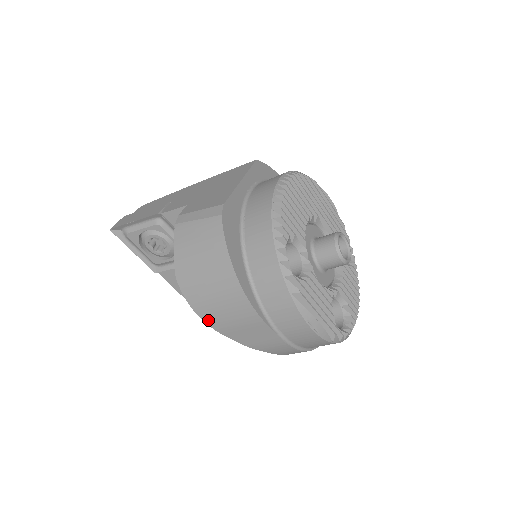
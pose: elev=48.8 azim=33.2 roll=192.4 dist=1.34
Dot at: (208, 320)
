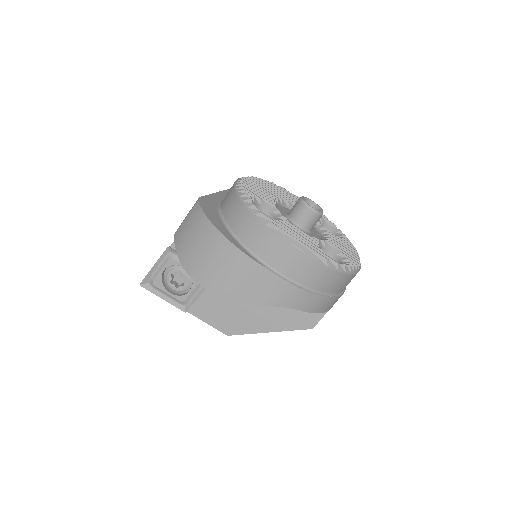
Dot at: (216, 289)
